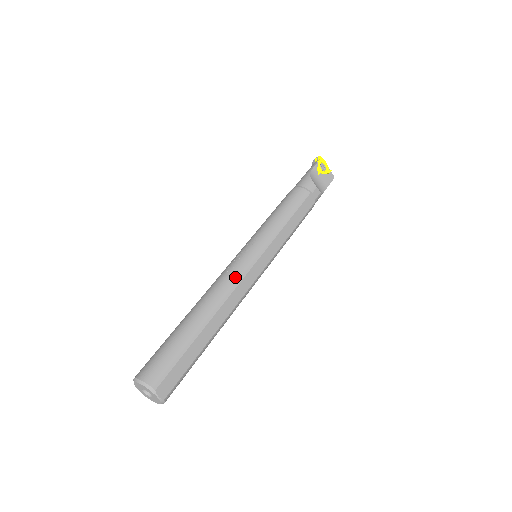
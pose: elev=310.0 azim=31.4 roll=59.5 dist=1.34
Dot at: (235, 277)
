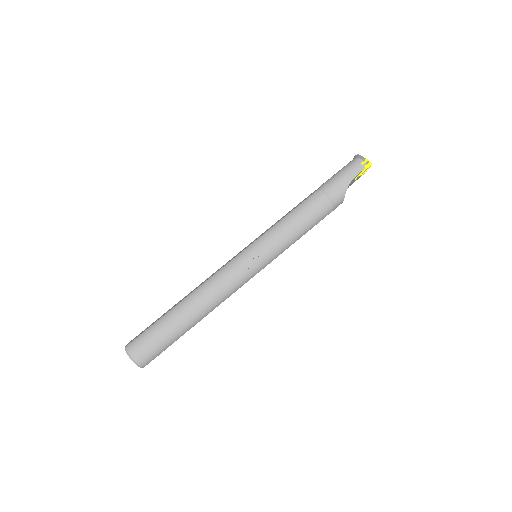
Dot at: (233, 290)
